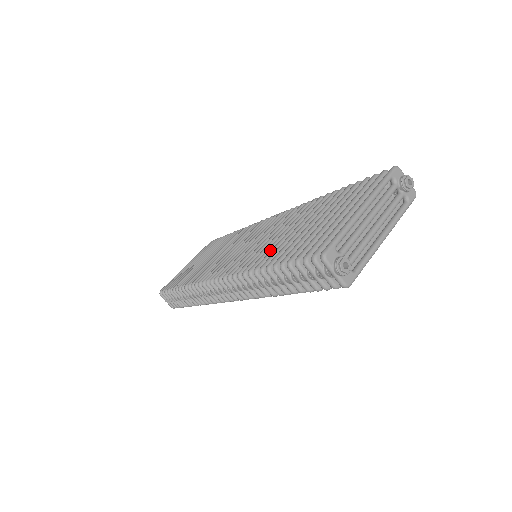
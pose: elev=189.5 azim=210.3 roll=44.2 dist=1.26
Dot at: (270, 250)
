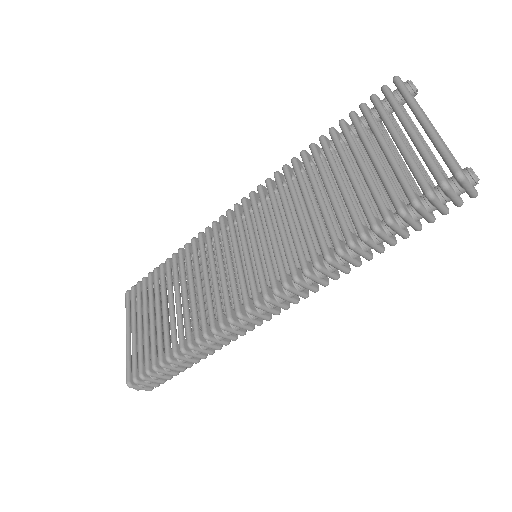
Dot at: (319, 226)
